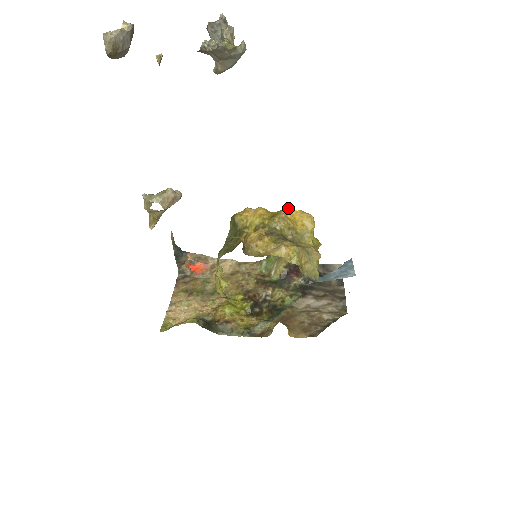
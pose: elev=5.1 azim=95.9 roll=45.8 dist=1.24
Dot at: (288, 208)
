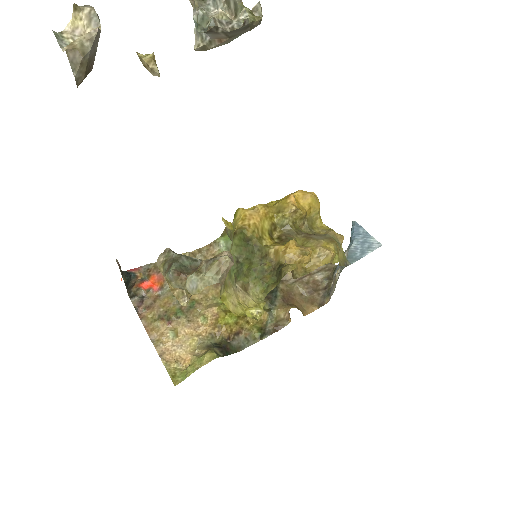
Dot at: (292, 195)
